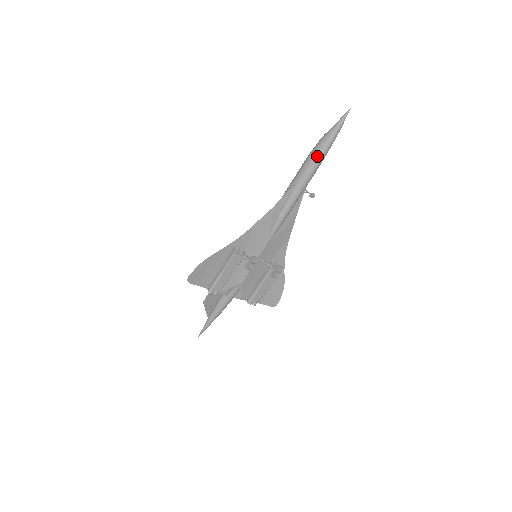
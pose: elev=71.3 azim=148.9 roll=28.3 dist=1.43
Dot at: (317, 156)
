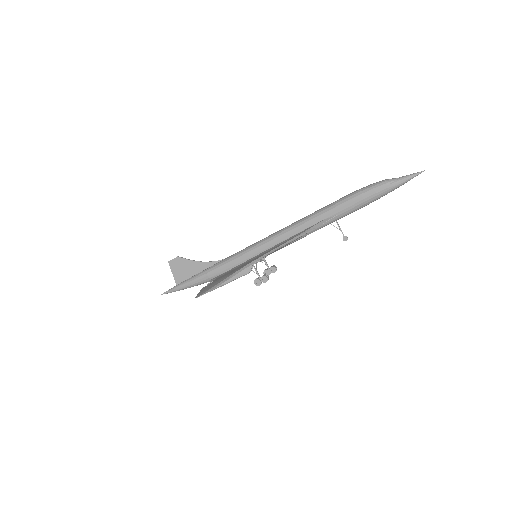
Dot at: (368, 203)
